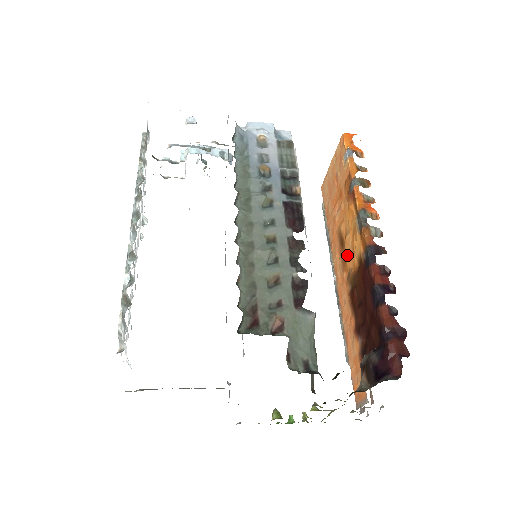
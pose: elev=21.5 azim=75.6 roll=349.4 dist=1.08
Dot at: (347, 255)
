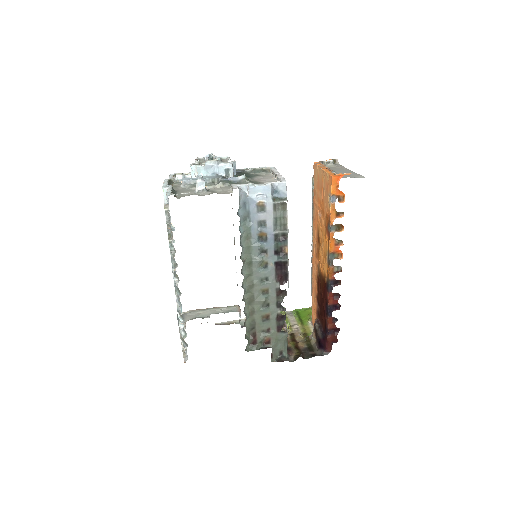
Dot at: (320, 256)
